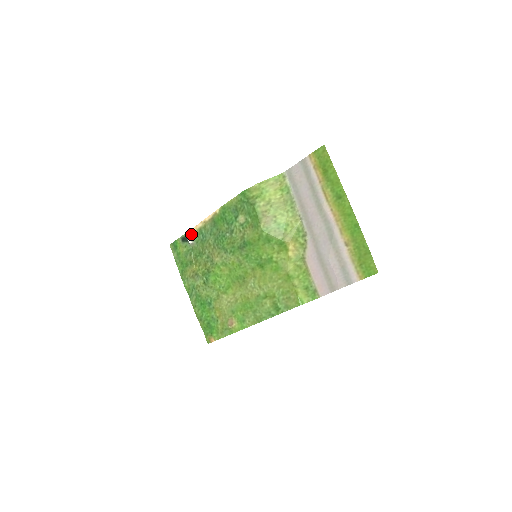
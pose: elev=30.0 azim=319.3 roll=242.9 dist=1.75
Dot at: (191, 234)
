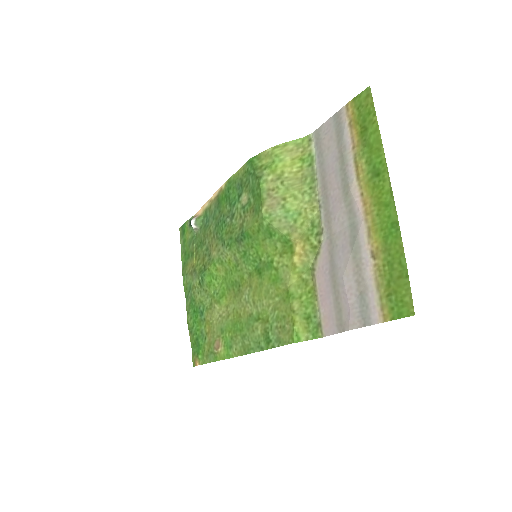
Dot at: (197, 216)
